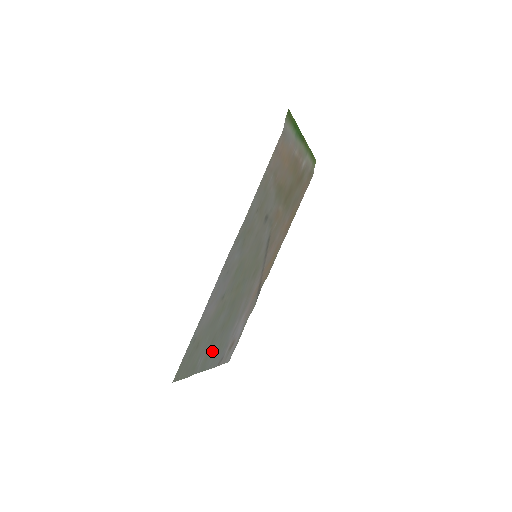
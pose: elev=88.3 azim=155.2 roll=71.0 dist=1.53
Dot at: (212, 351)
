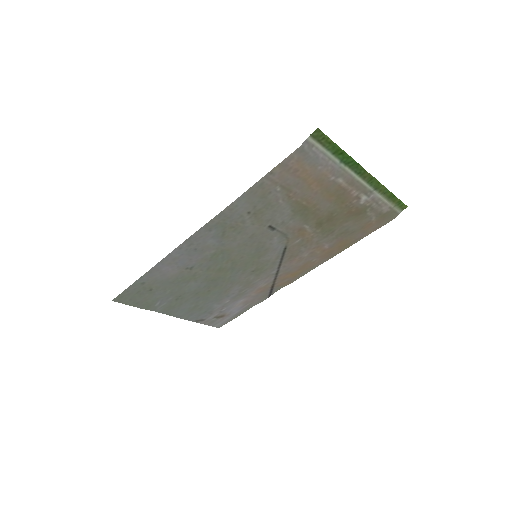
Dot at: (181, 305)
